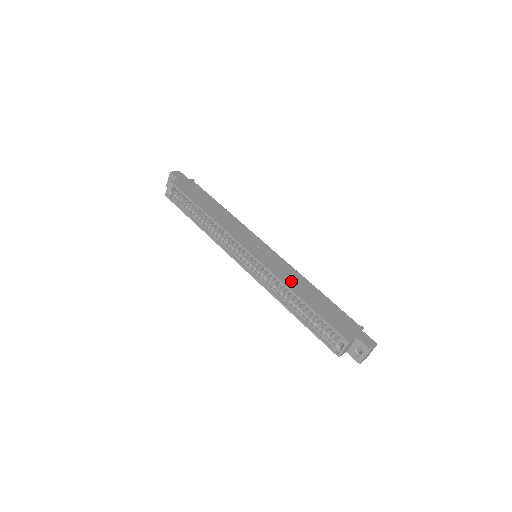
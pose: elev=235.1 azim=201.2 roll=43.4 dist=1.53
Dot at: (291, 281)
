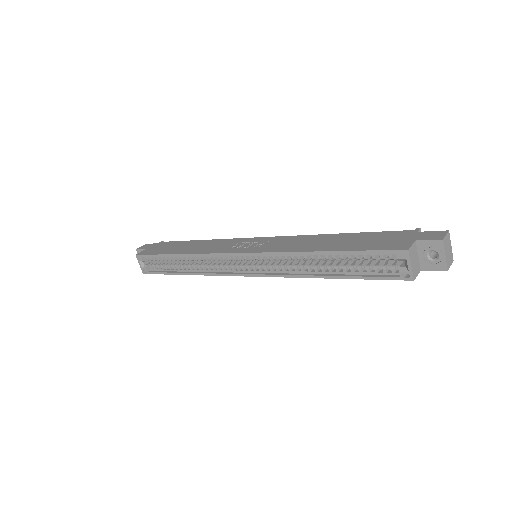
Dot at: (301, 246)
